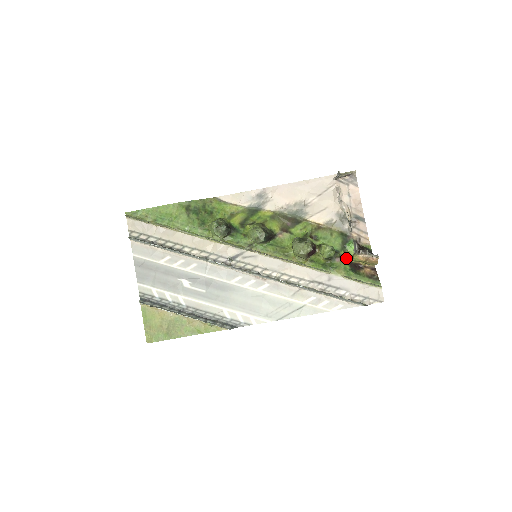
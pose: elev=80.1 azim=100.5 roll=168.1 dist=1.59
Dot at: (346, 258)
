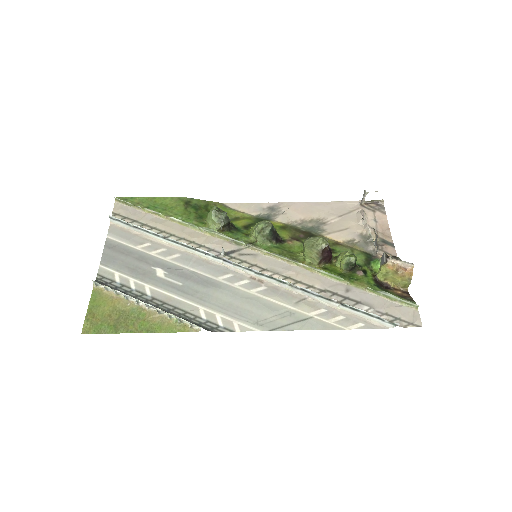
Dot at: (370, 273)
